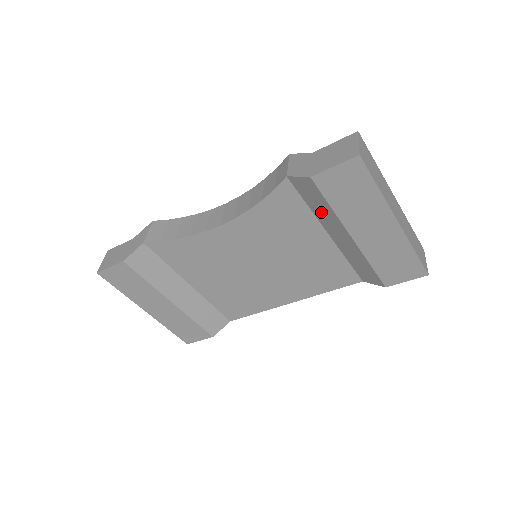
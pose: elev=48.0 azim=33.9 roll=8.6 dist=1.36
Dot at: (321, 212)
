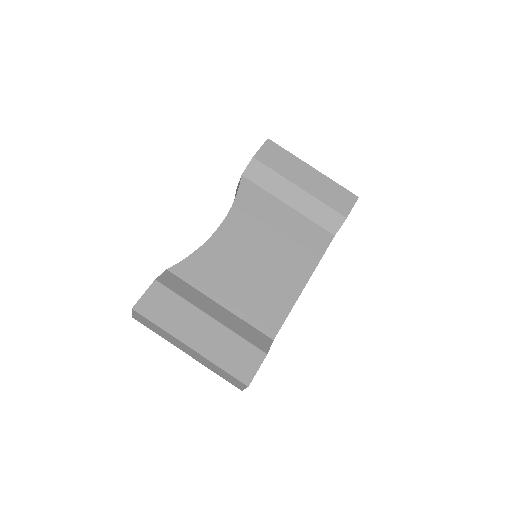
Dot at: (273, 185)
